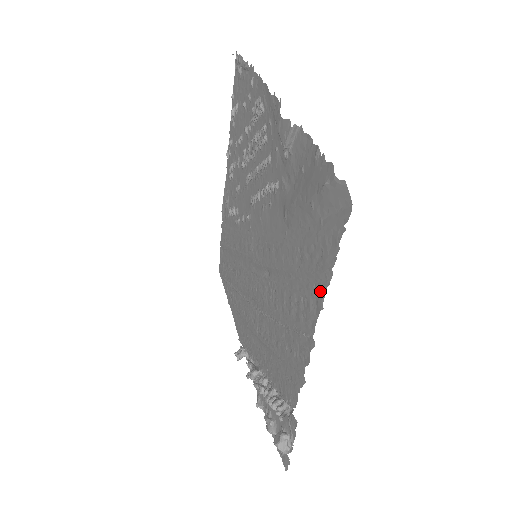
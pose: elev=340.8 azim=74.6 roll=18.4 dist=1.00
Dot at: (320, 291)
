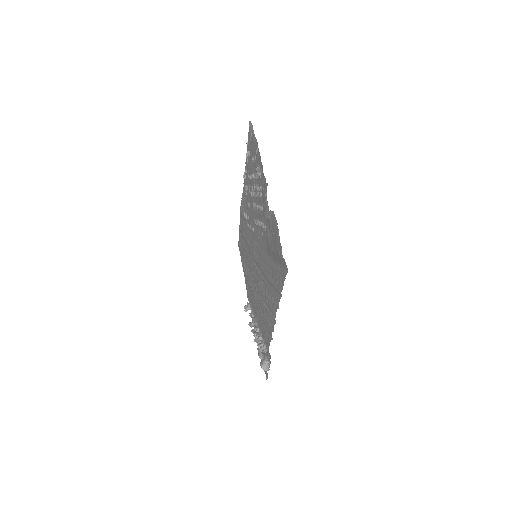
Dot at: (278, 299)
